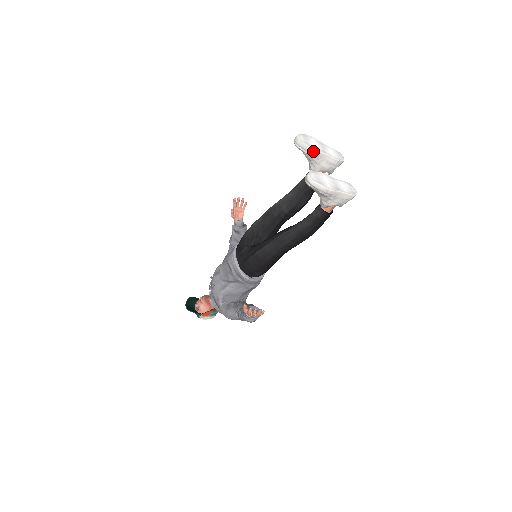
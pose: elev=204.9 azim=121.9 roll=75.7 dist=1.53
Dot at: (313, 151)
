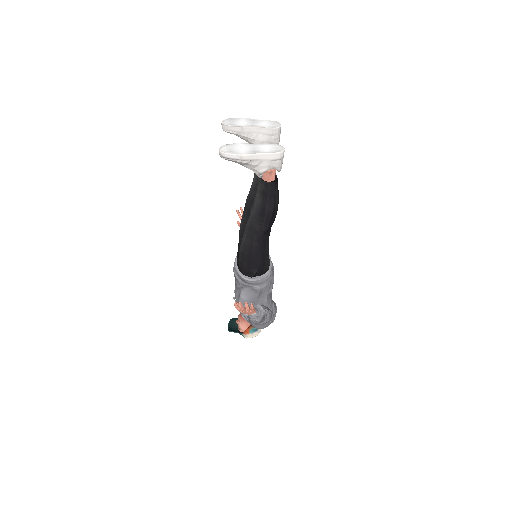
Dot at: (240, 129)
